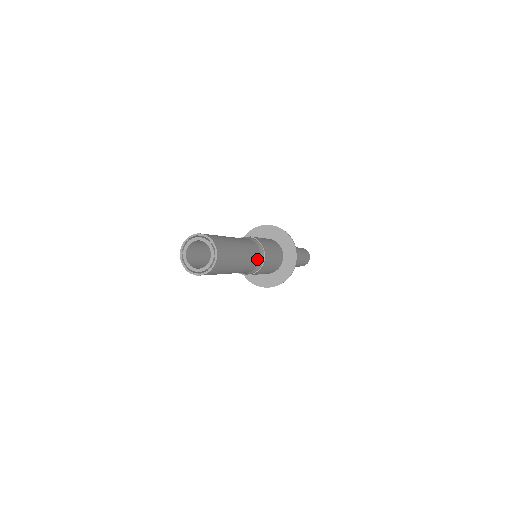
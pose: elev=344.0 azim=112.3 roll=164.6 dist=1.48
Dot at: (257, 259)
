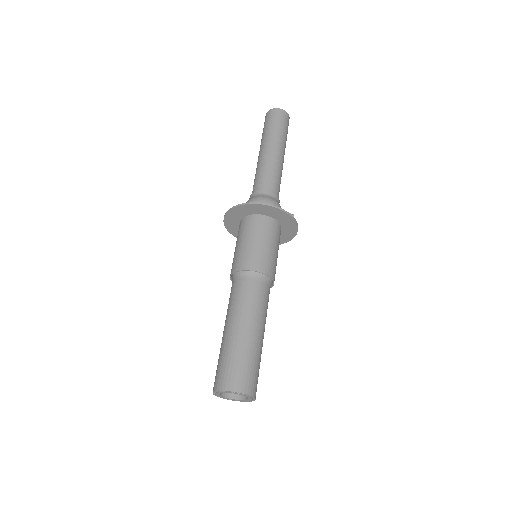
Dot at: (268, 297)
